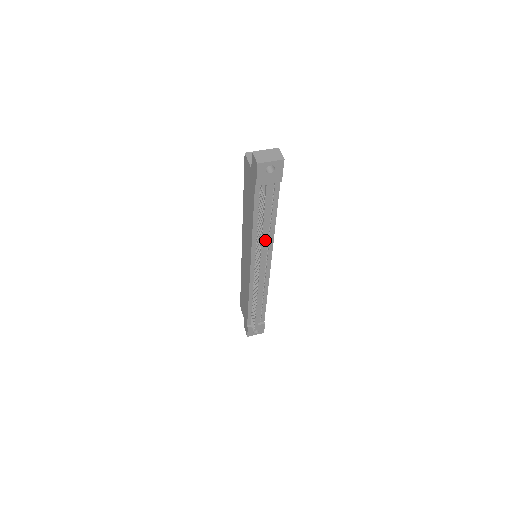
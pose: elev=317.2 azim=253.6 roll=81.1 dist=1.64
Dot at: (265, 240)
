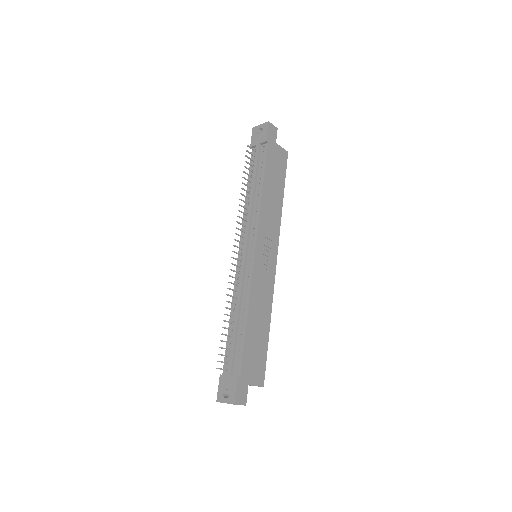
Dot at: (251, 208)
